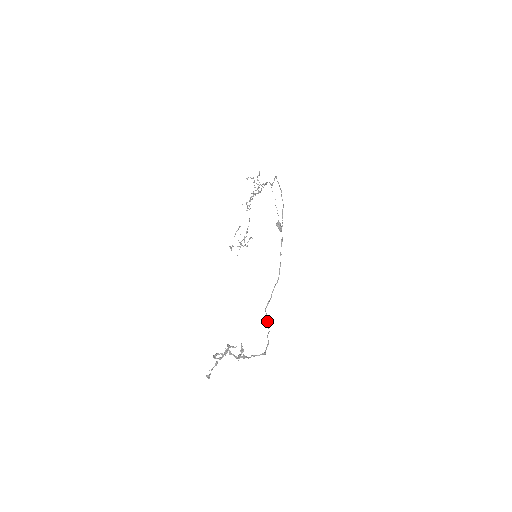
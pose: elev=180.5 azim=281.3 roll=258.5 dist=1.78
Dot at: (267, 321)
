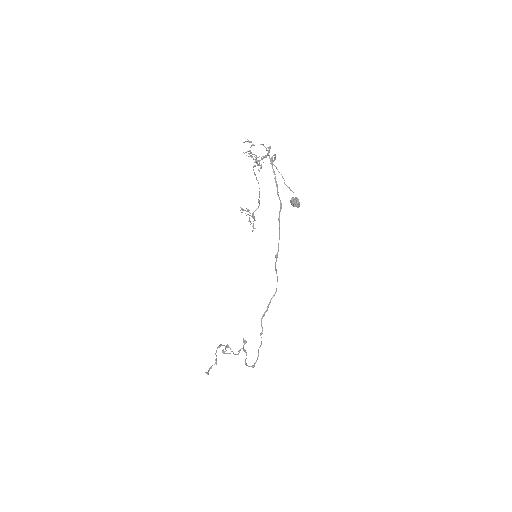
Dot at: (261, 334)
